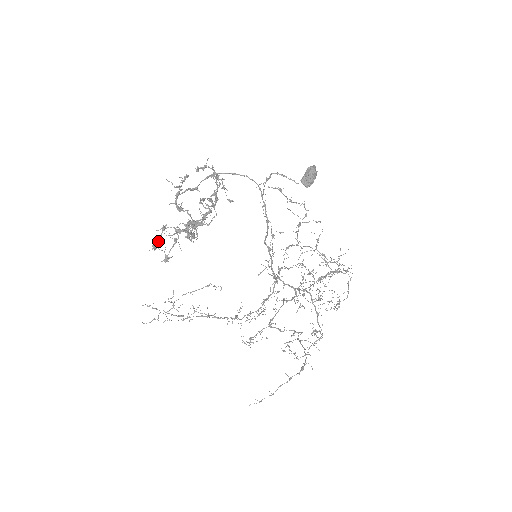
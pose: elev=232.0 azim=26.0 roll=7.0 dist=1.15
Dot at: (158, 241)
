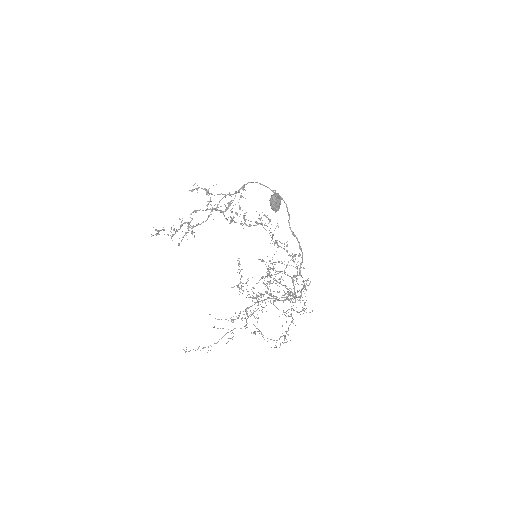
Dot at: (189, 230)
